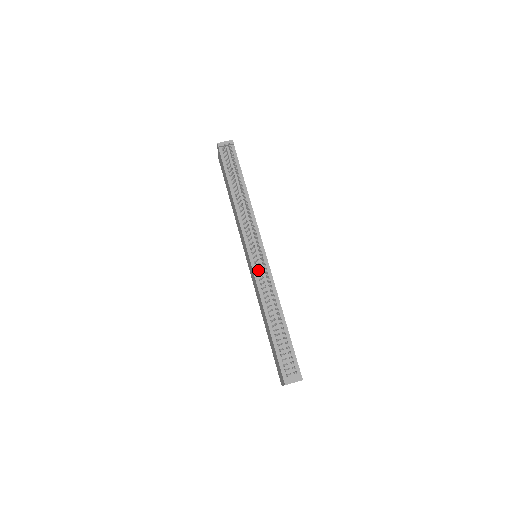
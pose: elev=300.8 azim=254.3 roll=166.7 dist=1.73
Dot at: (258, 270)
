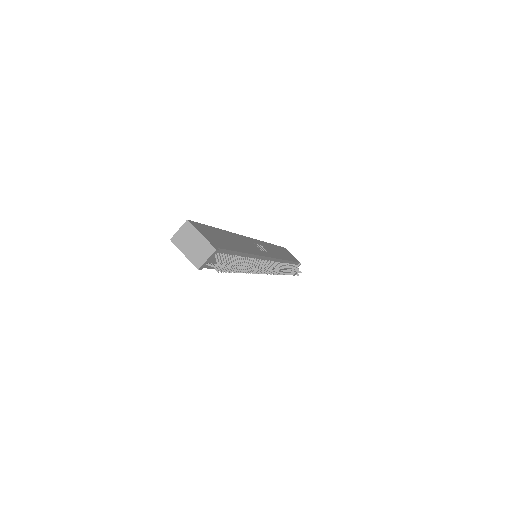
Dot at: occluded
